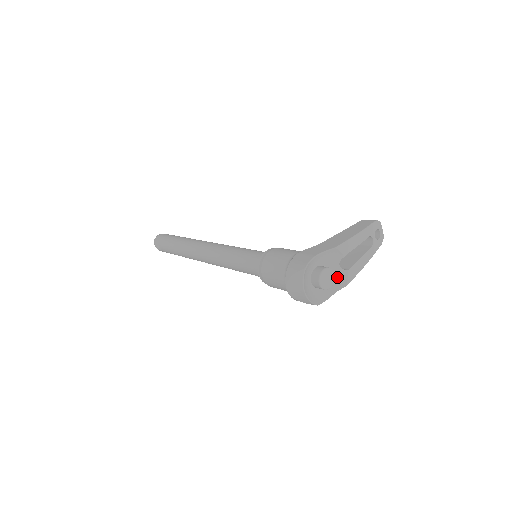
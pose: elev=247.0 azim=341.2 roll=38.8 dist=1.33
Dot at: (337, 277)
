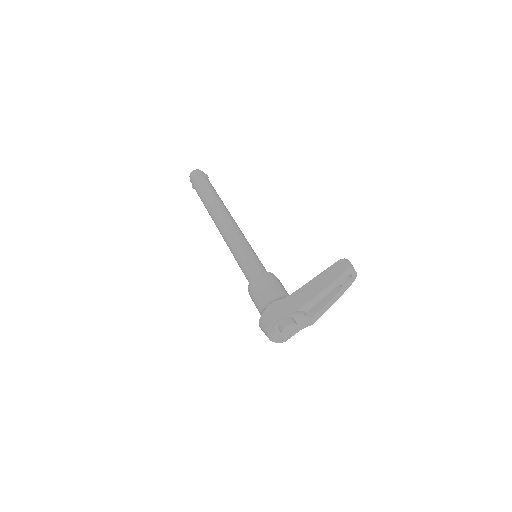
Dot at: (303, 320)
